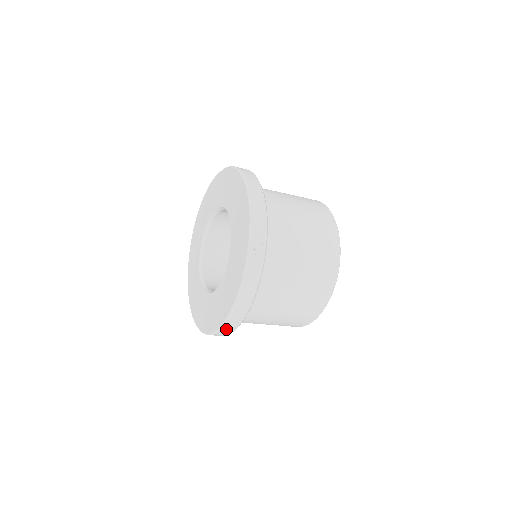
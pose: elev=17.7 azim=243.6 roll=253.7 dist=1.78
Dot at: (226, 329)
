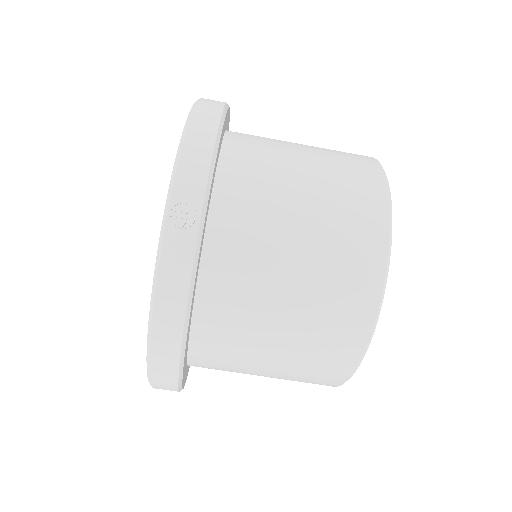
Dot at: (160, 378)
